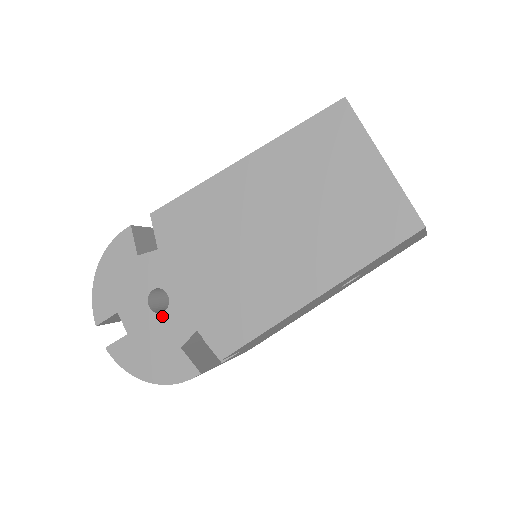
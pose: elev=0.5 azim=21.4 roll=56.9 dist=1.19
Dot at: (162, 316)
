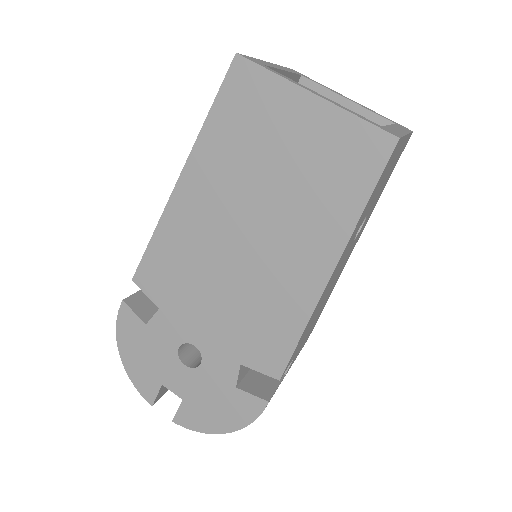
Dot at: (202, 368)
